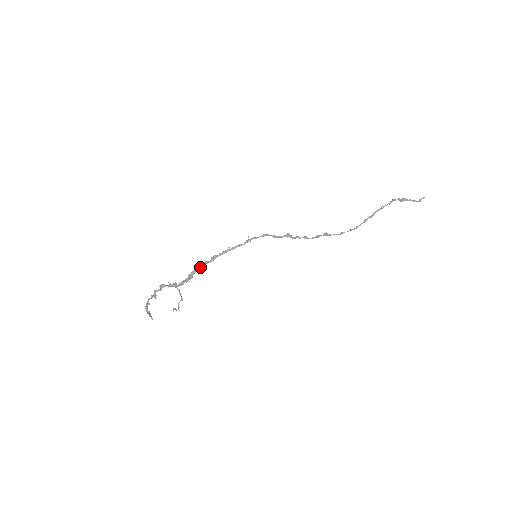
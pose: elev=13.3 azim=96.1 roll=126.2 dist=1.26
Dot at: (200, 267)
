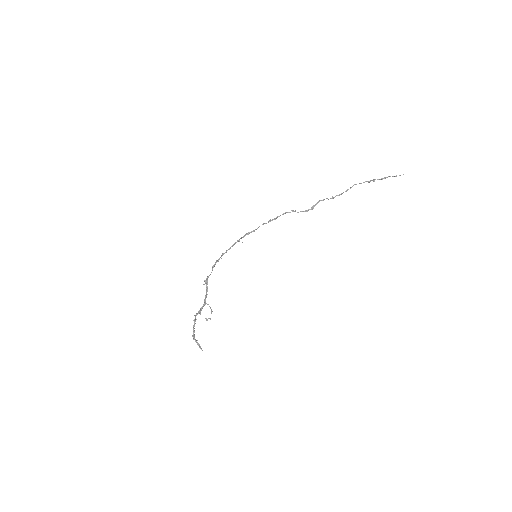
Dot at: (211, 272)
